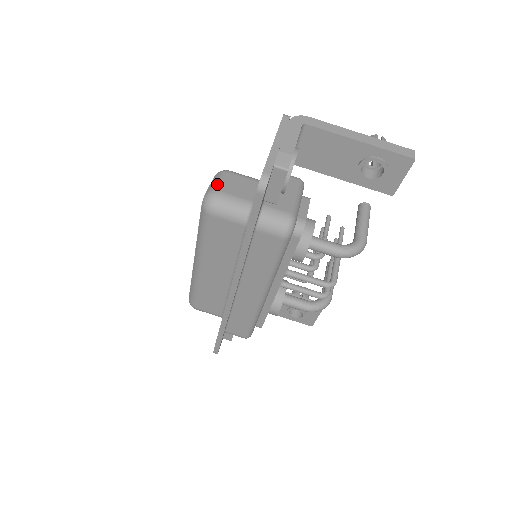
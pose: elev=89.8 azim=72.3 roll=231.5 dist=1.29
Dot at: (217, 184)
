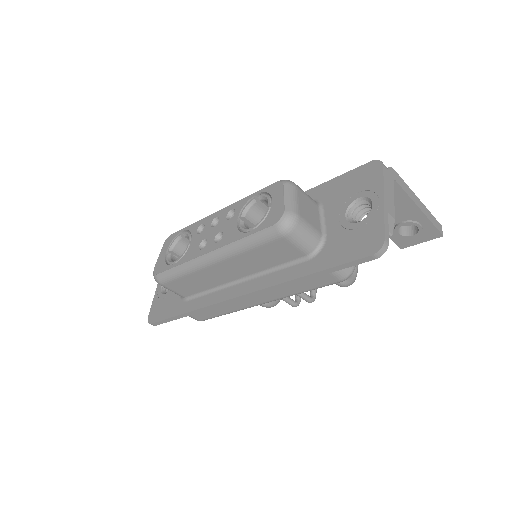
Dot at: (295, 204)
